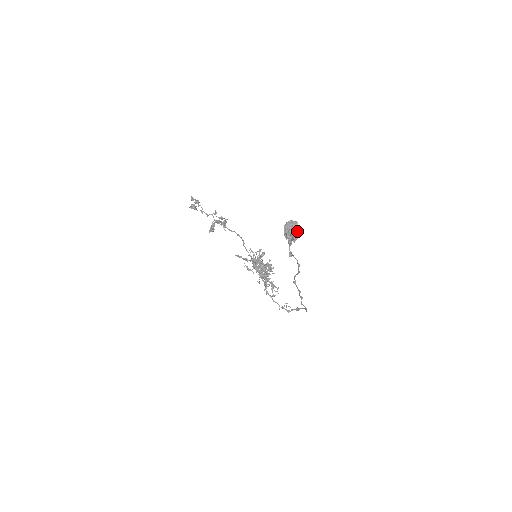
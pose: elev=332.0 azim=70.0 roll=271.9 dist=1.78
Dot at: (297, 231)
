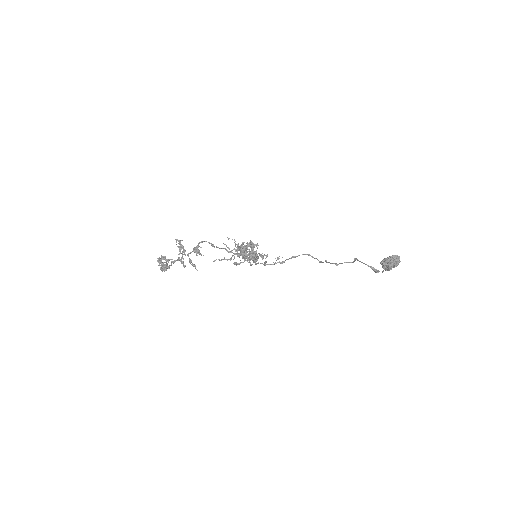
Dot at: (399, 261)
